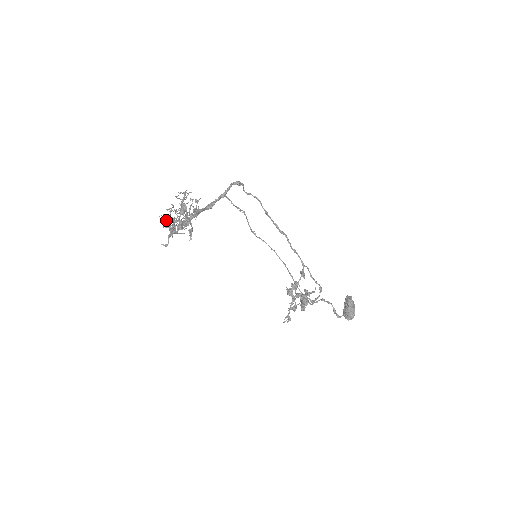
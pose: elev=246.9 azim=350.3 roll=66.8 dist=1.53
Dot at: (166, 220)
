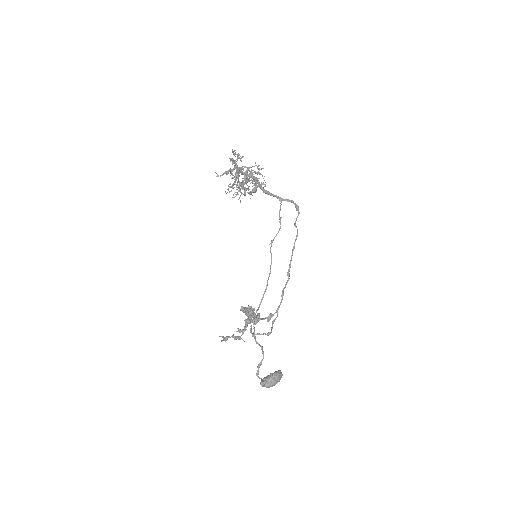
Dot at: occluded
